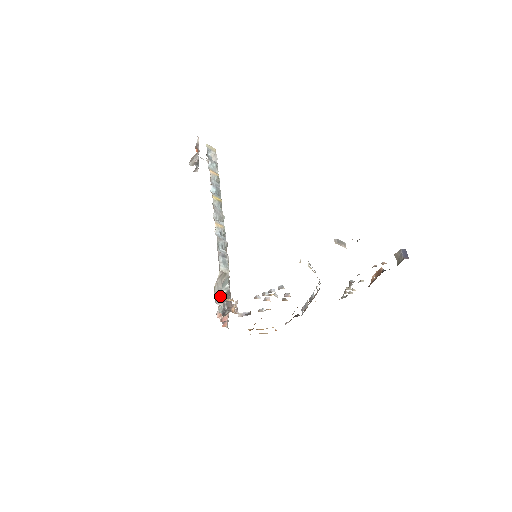
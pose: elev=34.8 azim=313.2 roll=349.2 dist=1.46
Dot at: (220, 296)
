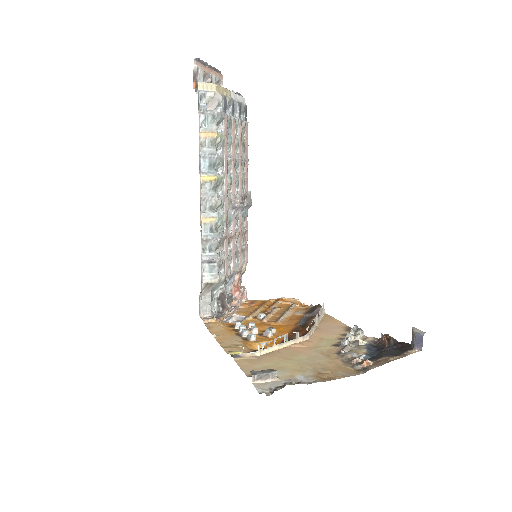
Dot at: (208, 304)
